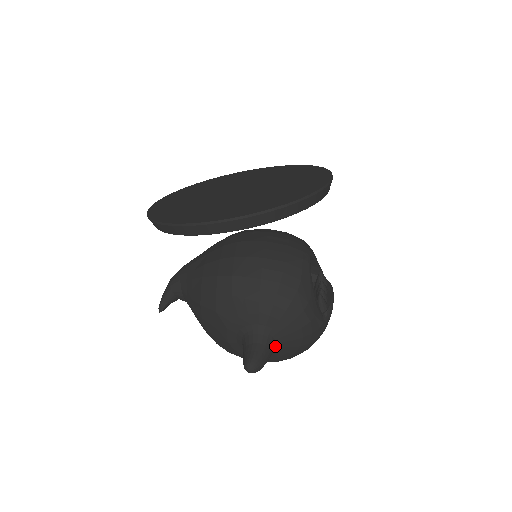
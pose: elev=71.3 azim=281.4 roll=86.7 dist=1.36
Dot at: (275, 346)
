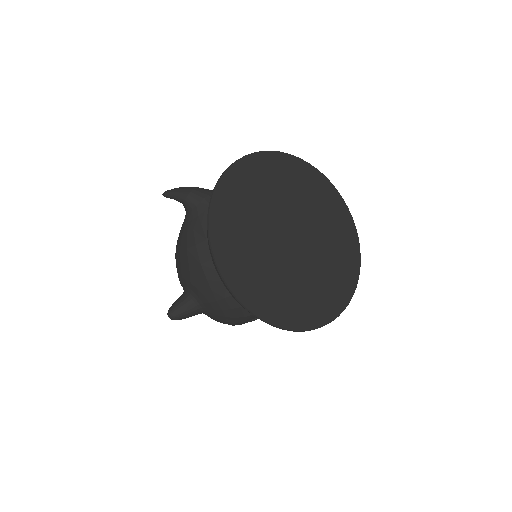
Dot at: occluded
